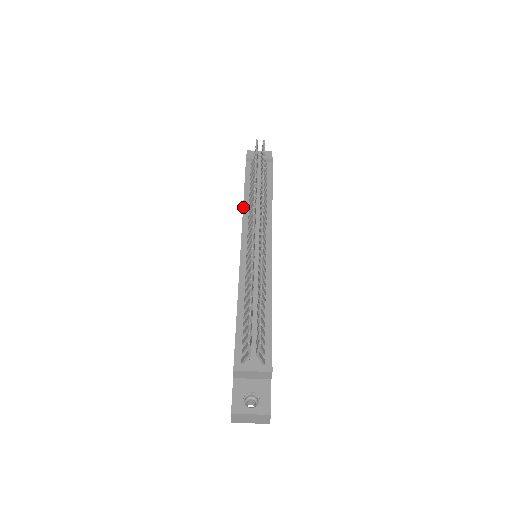
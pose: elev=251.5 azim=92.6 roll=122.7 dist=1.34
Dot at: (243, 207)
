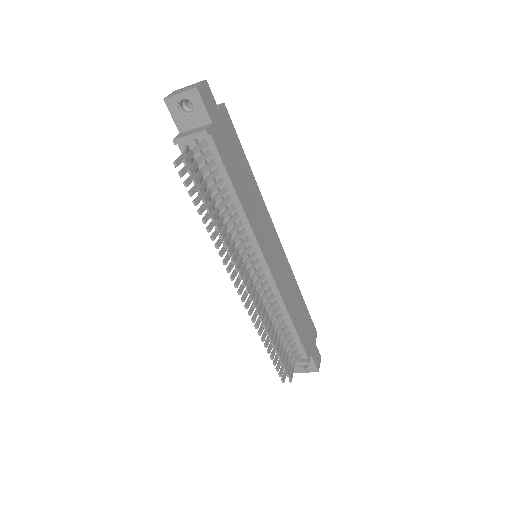
Dot at: occluded
